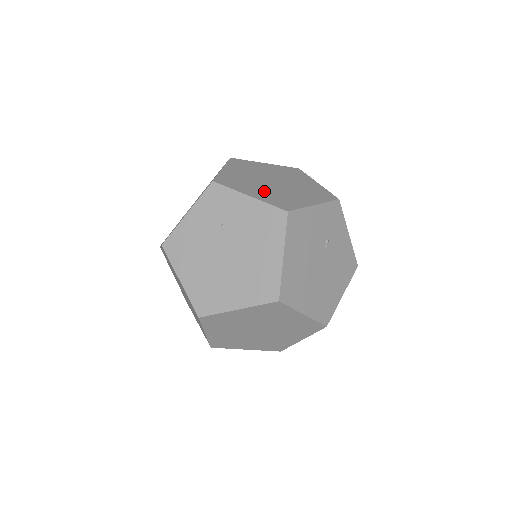
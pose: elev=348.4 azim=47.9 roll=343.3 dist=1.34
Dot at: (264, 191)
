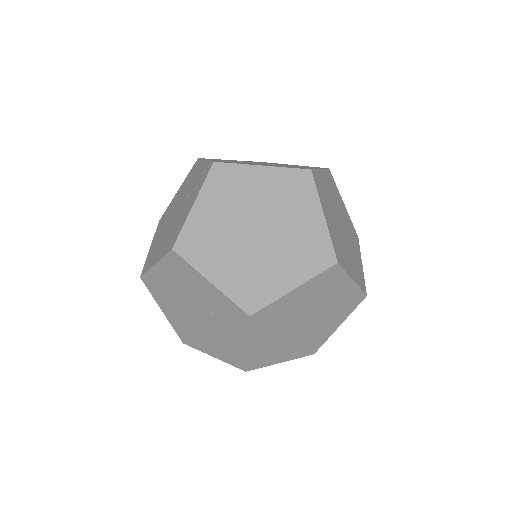
Dot at: occluded
